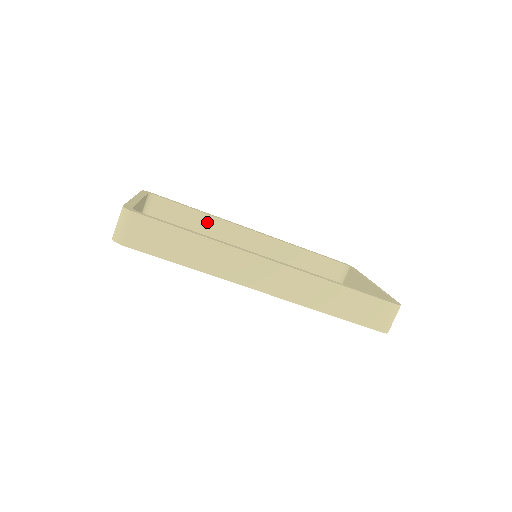
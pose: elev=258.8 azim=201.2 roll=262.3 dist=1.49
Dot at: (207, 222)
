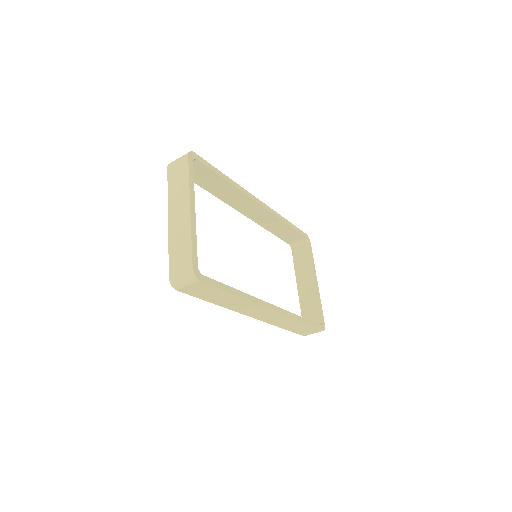
Dot at: (228, 189)
